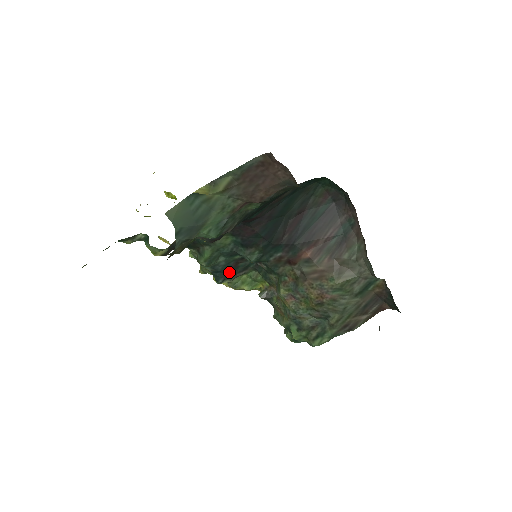
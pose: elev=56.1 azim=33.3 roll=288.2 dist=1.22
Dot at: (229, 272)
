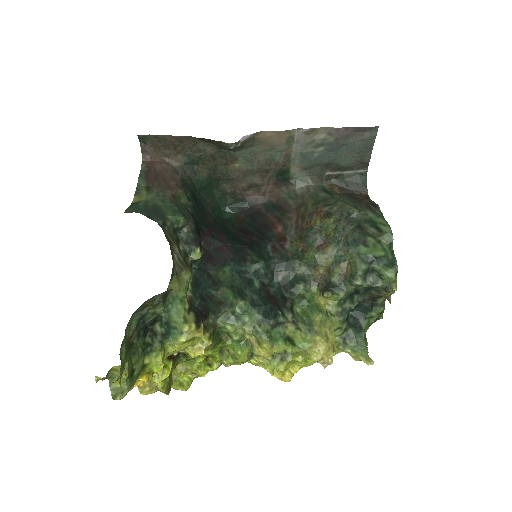
Dot at: (274, 303)
